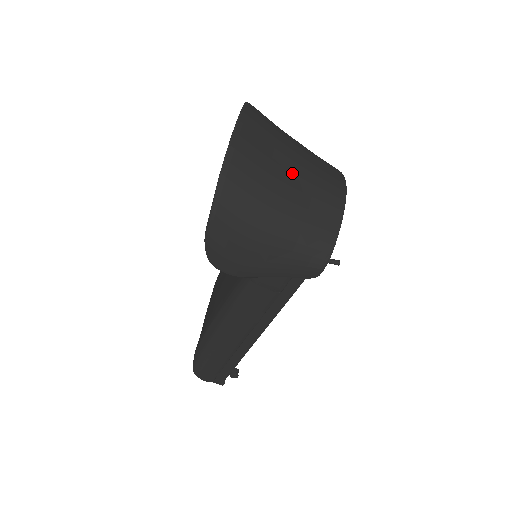
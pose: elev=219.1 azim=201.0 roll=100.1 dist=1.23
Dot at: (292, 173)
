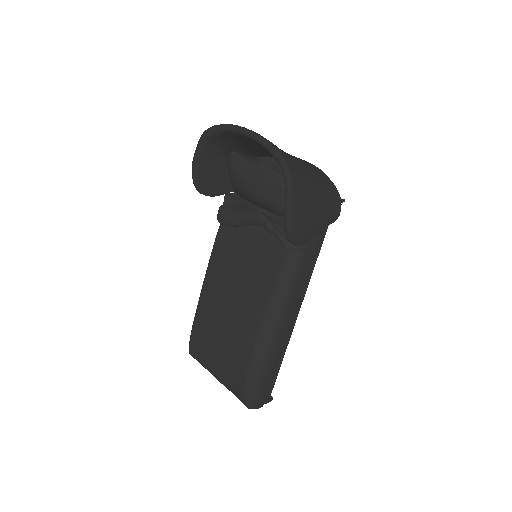
Dot at: occluded
